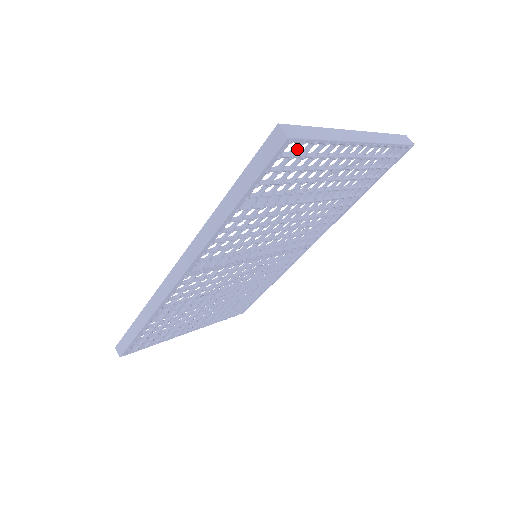
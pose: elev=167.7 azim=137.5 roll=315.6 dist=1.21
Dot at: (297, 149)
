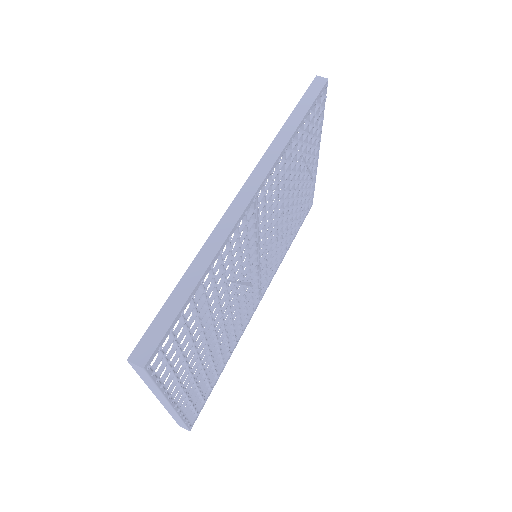
Dot at: (322, 101)
